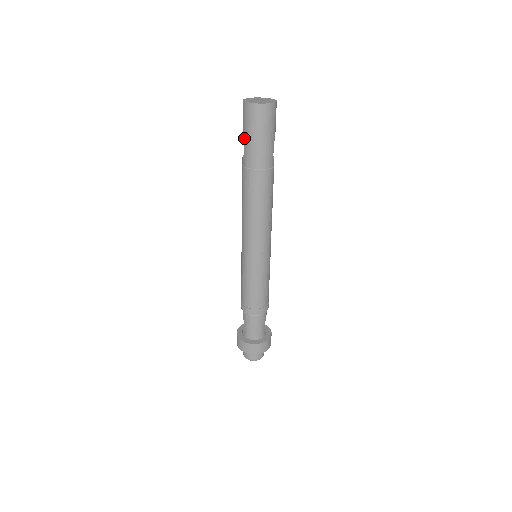
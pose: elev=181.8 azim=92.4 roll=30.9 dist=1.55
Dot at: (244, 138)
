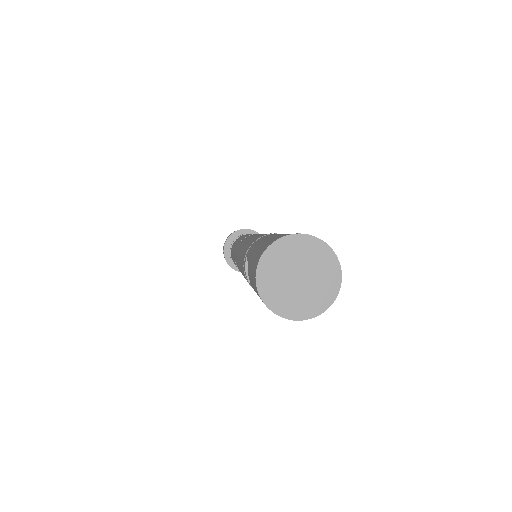
Dot at: occluded
